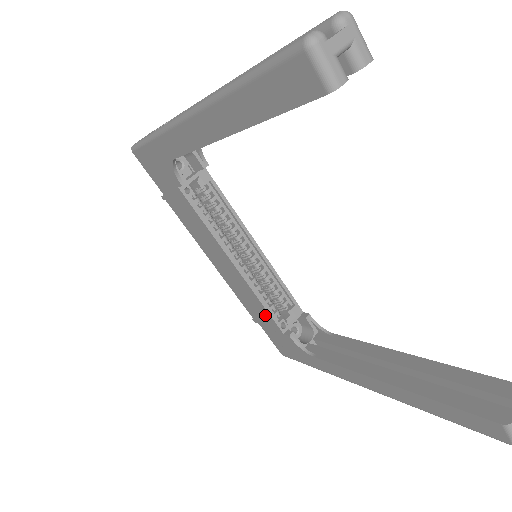
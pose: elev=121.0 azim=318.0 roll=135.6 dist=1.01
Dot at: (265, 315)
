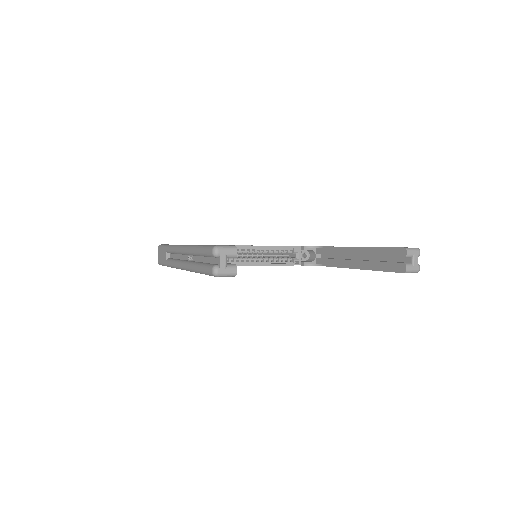
Dot at: occluded
